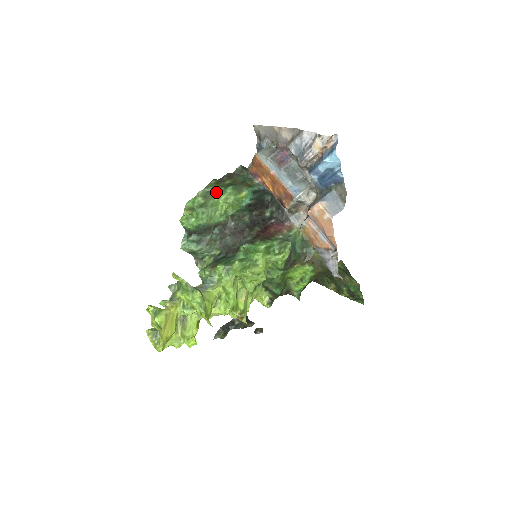
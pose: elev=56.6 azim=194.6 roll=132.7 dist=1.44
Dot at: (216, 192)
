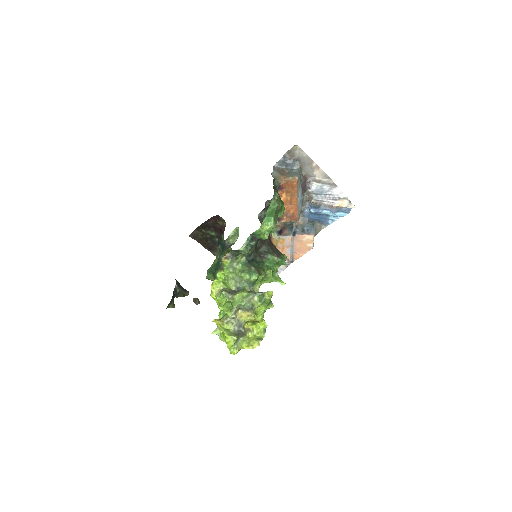
Dot at: (281, 208)
